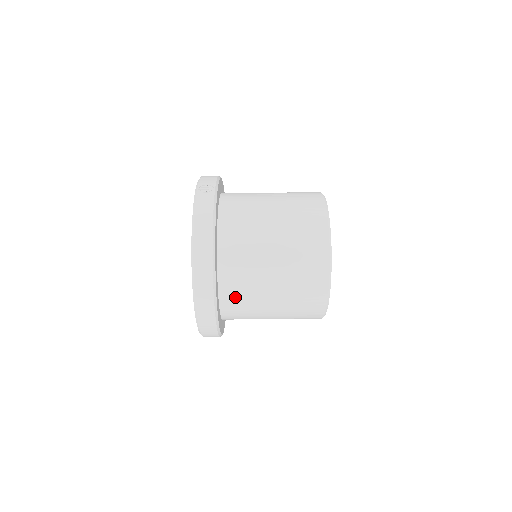
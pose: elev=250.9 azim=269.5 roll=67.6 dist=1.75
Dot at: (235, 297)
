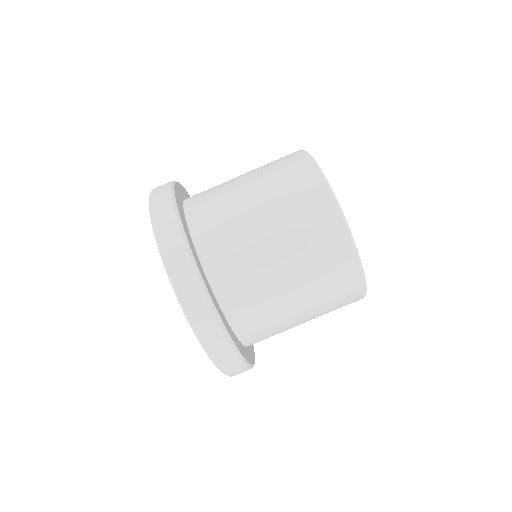
Dot at: (211, 228)
